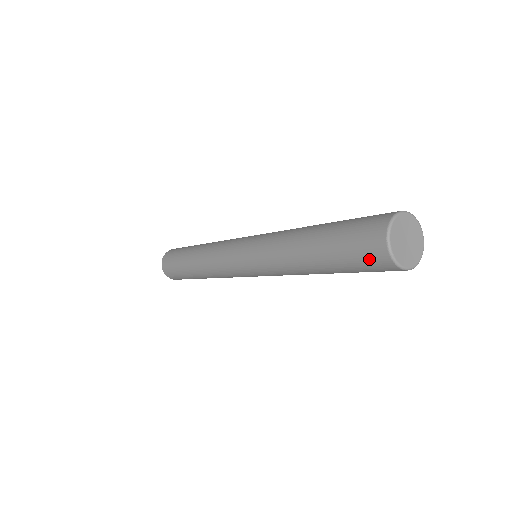
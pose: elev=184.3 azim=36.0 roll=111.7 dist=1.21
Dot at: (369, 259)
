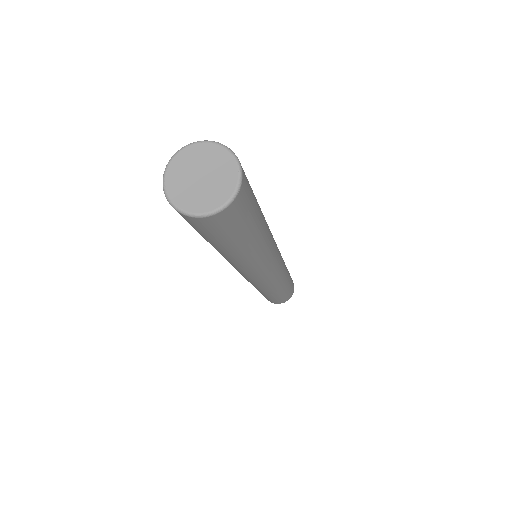
Dot at: (212, 228)
